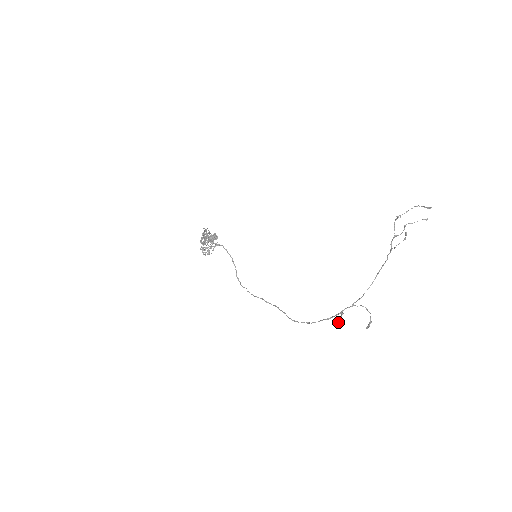
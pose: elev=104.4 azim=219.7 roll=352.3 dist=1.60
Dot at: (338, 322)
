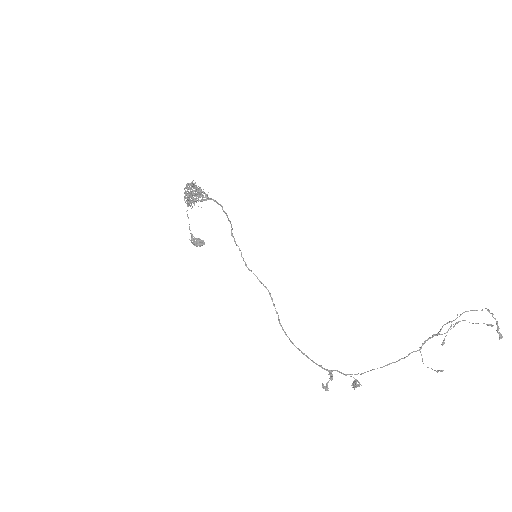
Dot at: (323, 388)
